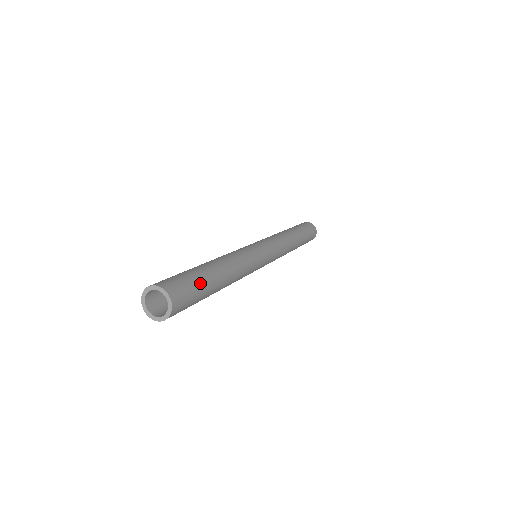
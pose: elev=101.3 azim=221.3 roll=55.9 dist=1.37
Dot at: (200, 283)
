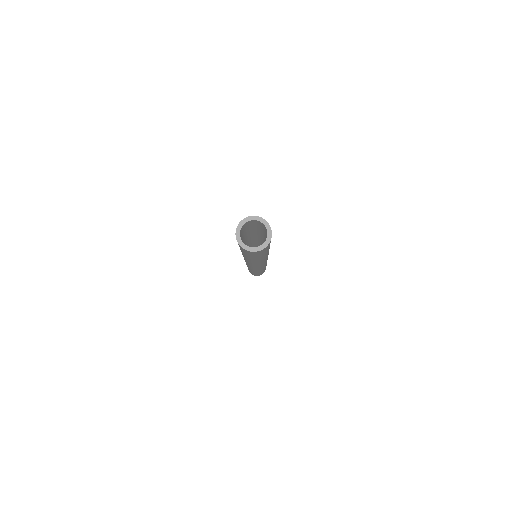
Dot at: occluded
